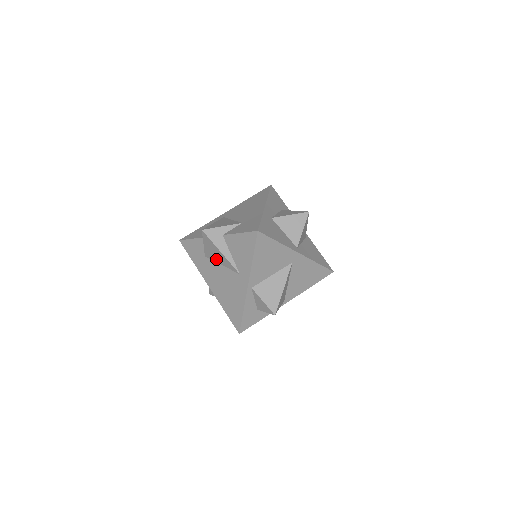
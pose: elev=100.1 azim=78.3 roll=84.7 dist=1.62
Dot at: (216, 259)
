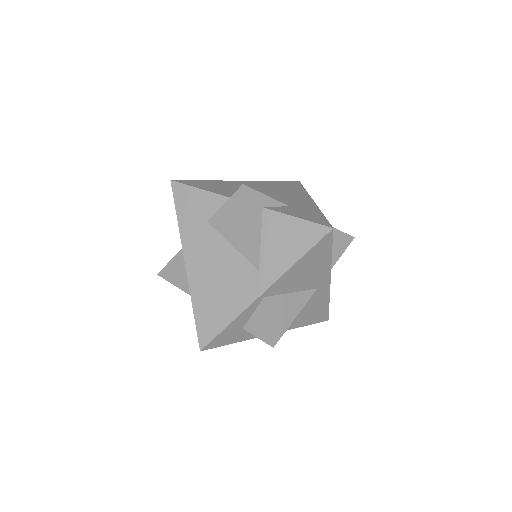
Dot at: (229, 234)
